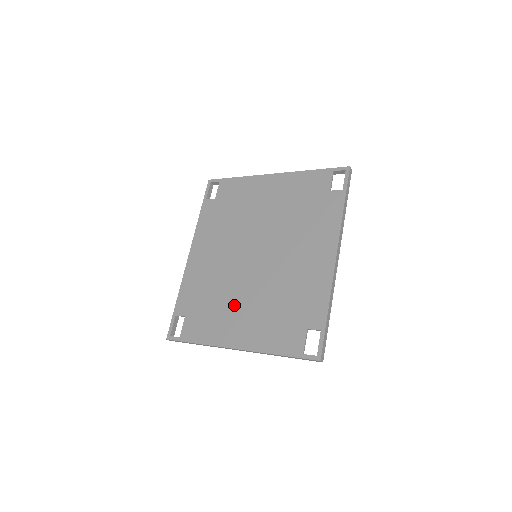
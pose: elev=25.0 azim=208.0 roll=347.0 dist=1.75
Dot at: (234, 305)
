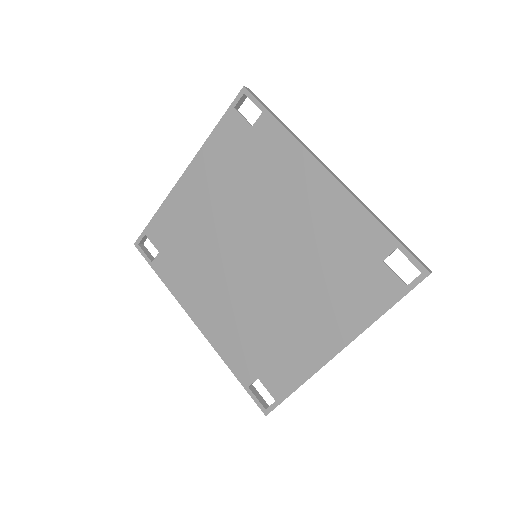
Dot at: (290, 318)
